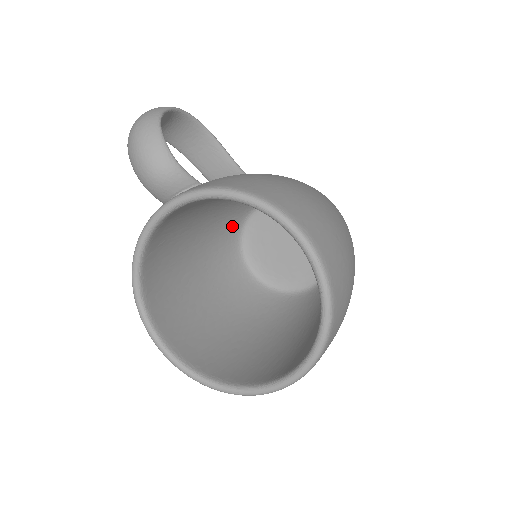
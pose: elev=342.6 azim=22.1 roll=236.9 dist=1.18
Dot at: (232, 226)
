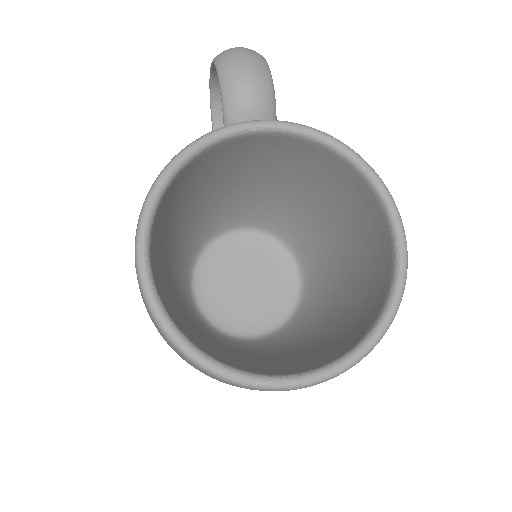
Dot at: (205, 233)
